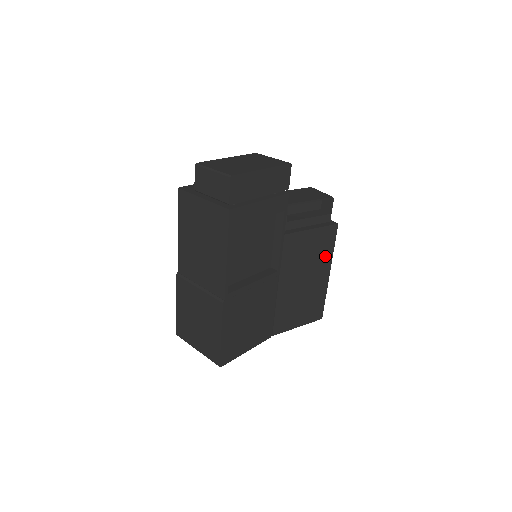
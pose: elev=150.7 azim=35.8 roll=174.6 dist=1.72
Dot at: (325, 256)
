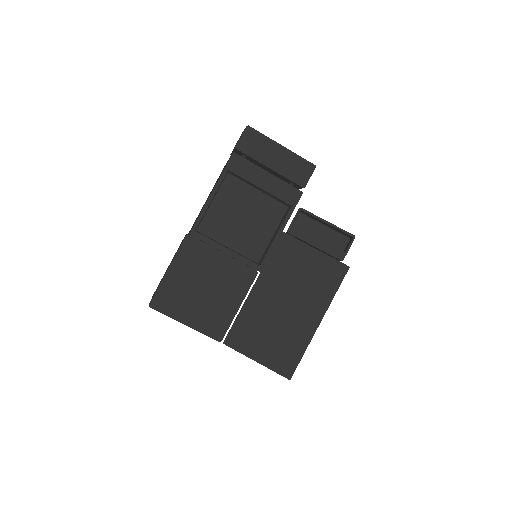
Dot at: (321, 295)
